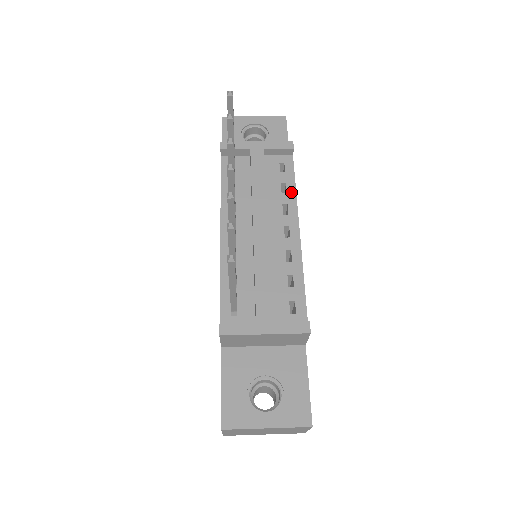
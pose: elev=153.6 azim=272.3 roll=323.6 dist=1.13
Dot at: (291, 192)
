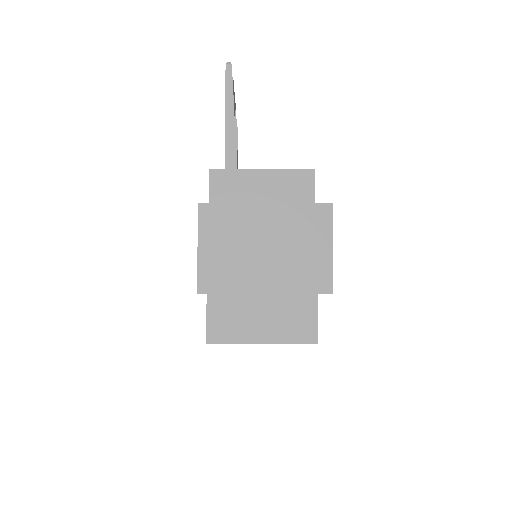
Dot at: occluded
